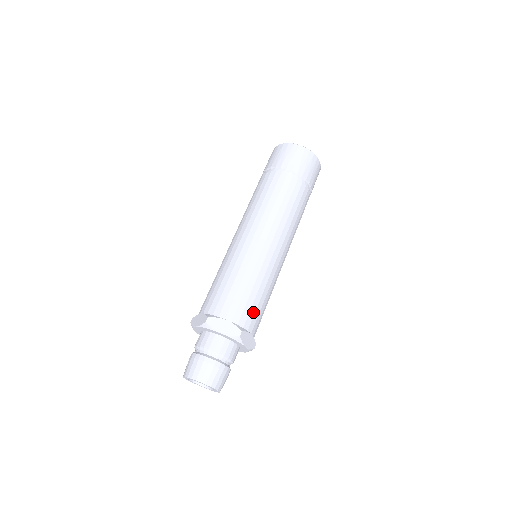
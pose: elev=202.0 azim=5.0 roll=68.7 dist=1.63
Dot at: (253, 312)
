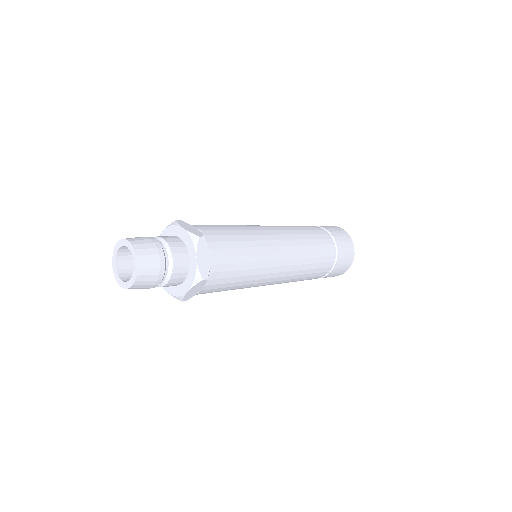
Dot at: (225, 246)
